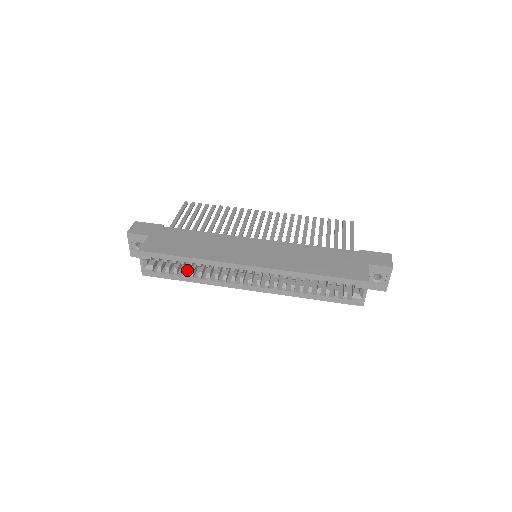
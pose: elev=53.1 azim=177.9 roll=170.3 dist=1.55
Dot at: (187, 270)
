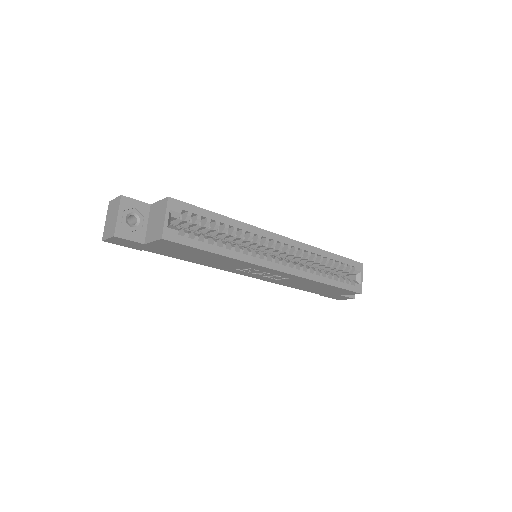
Dot at: occluded
